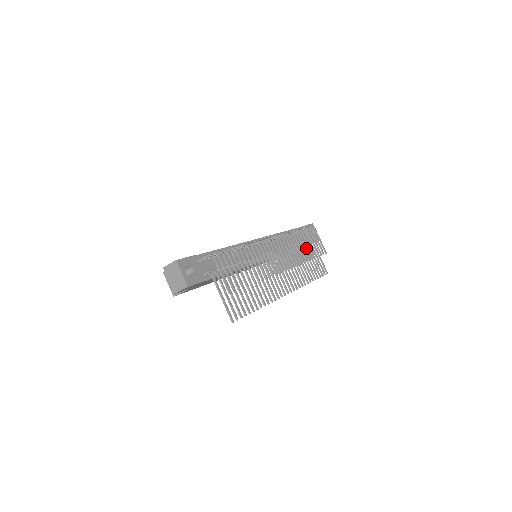
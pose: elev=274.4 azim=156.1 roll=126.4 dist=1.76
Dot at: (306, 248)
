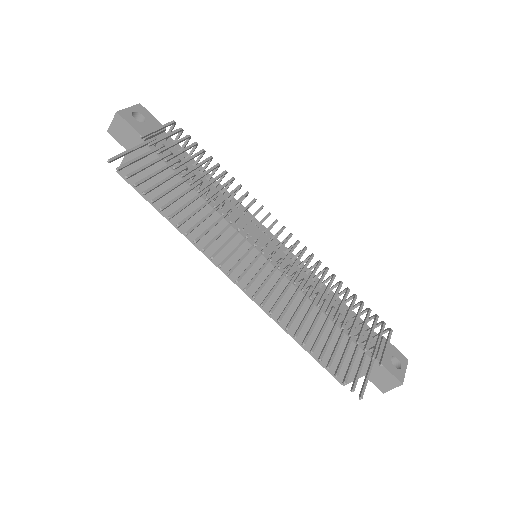
Dot at: (339, 306)
